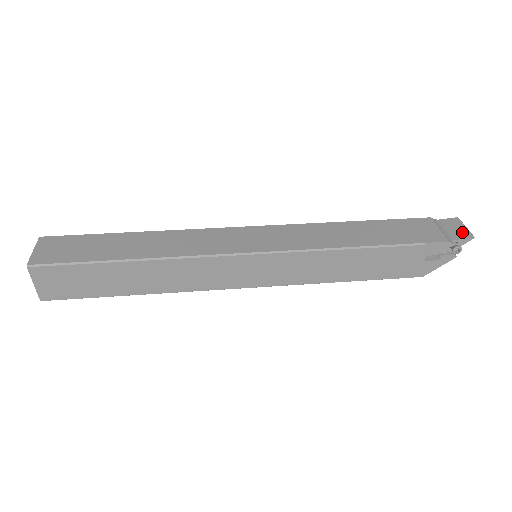
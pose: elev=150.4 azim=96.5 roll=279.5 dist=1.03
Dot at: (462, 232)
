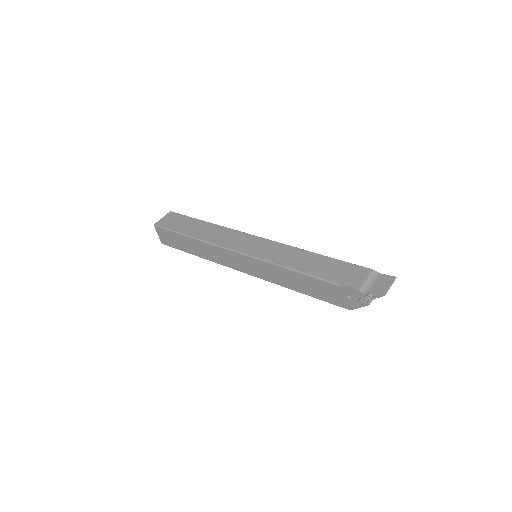
Dot at: (382, 288)
